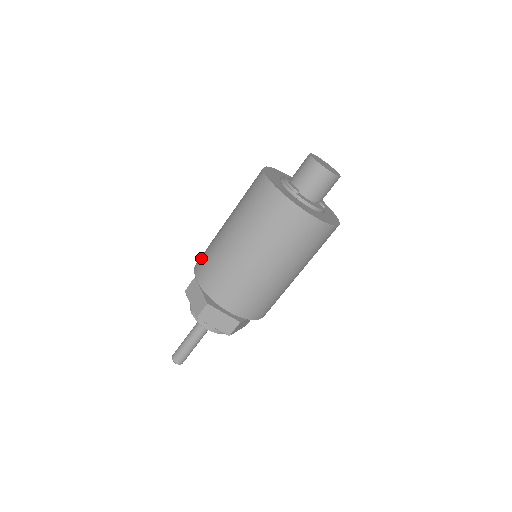
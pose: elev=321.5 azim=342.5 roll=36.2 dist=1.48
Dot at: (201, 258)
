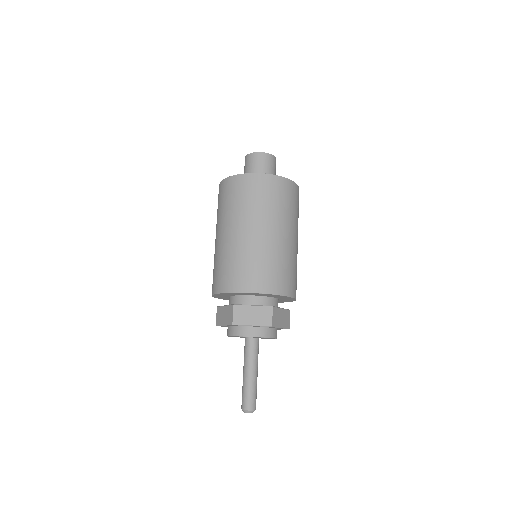
Dot at: occluded
